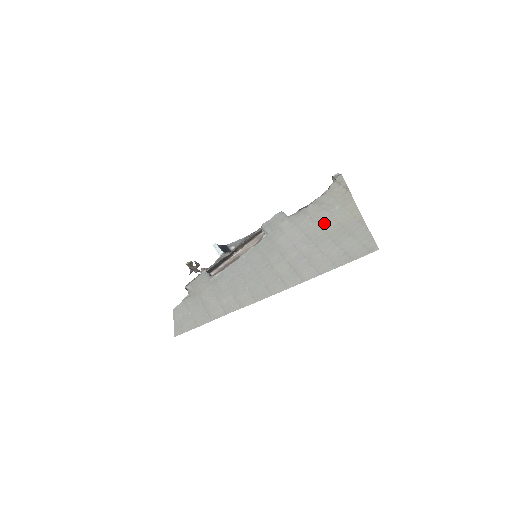
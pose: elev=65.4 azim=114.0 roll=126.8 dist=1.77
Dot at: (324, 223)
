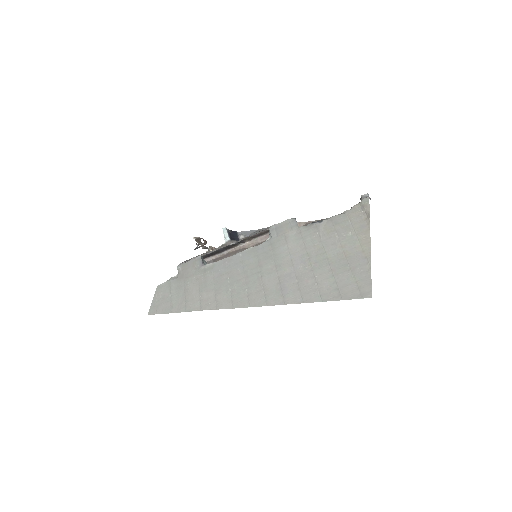
Dot at: (330, 246)
